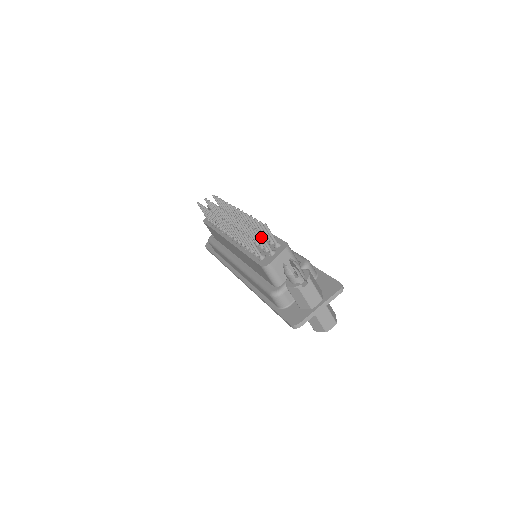
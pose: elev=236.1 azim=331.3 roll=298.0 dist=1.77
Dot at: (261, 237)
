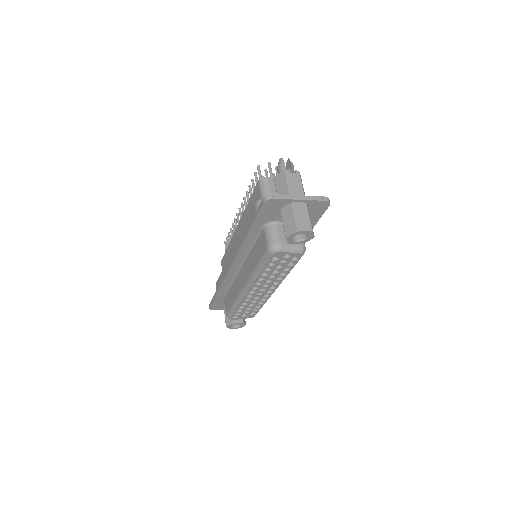
Dot at: (269, 166)
